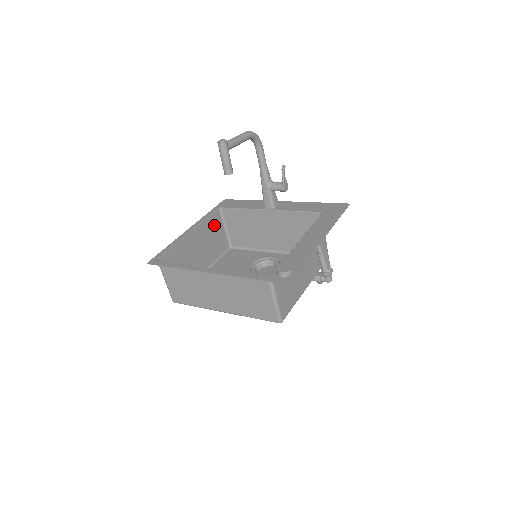
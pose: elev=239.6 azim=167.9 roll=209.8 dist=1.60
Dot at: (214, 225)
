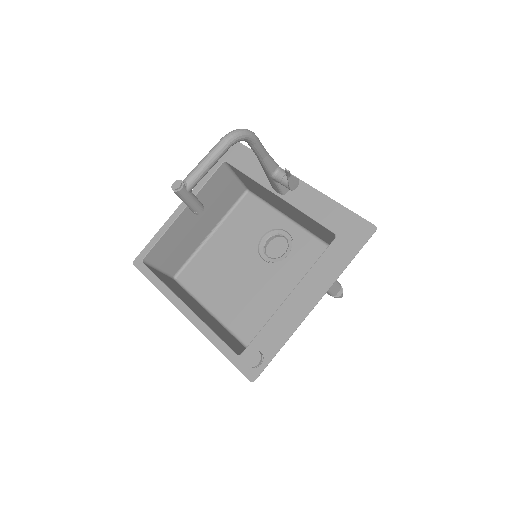
Dot at: (218, 183)
